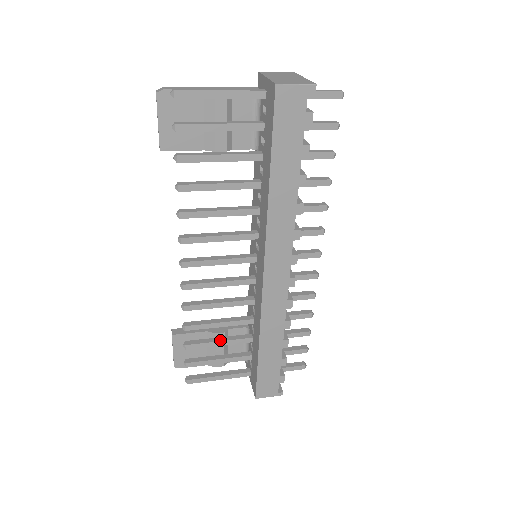
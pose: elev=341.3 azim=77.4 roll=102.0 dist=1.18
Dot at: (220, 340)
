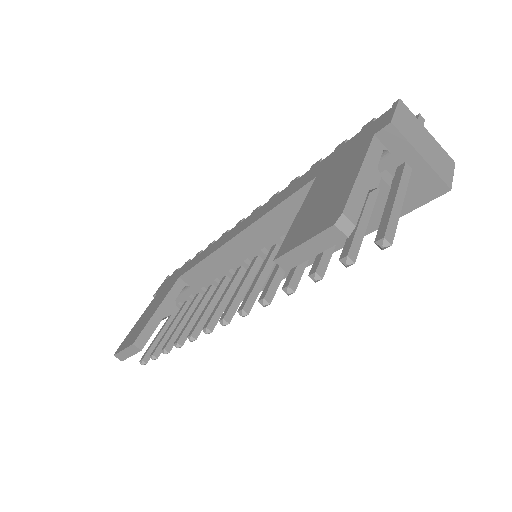
Dot at: occluded
